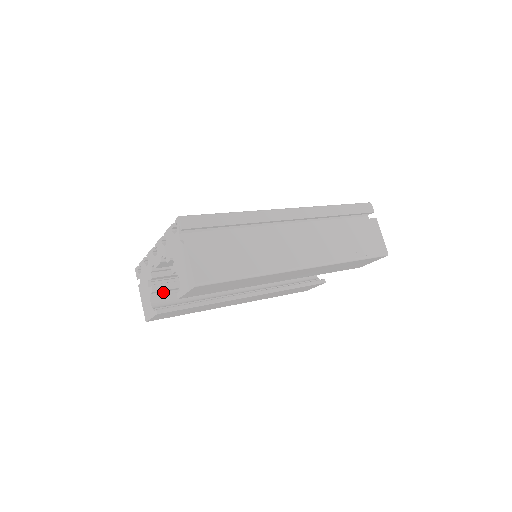
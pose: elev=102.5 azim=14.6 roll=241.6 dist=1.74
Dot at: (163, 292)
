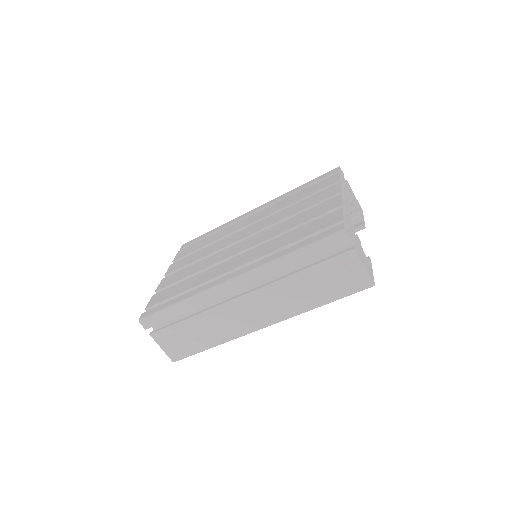
Dot at: occluded
